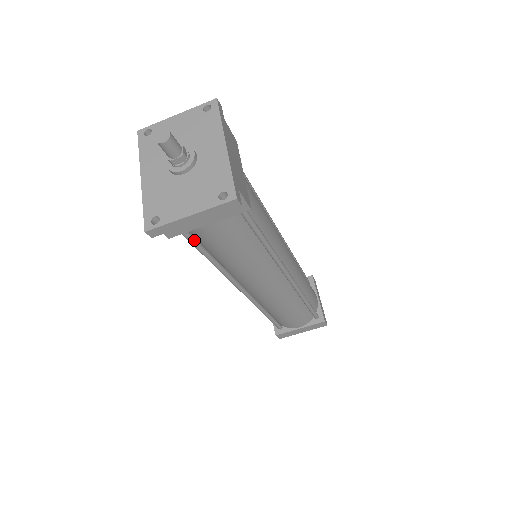
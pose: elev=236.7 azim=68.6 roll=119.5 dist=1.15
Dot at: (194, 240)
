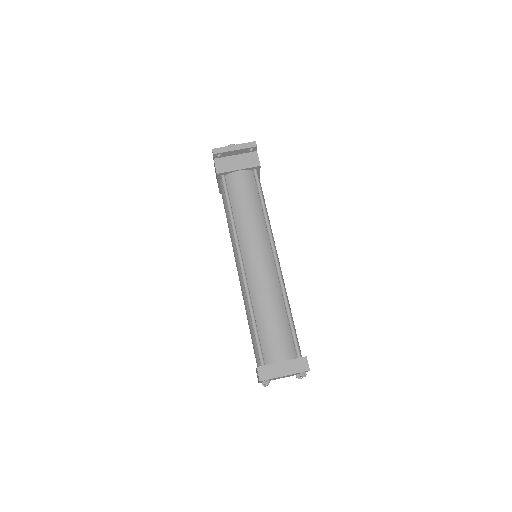
Dot at: (227, 189)
